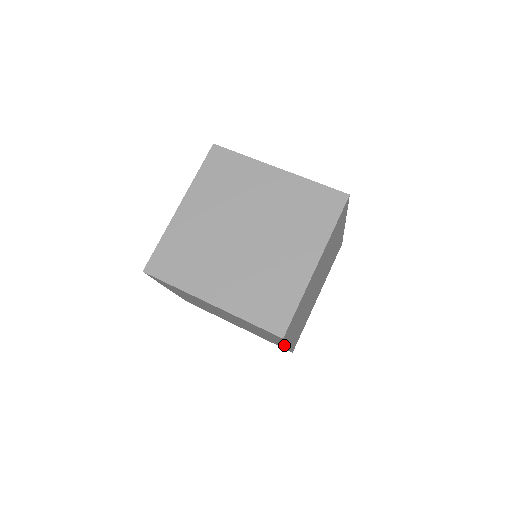
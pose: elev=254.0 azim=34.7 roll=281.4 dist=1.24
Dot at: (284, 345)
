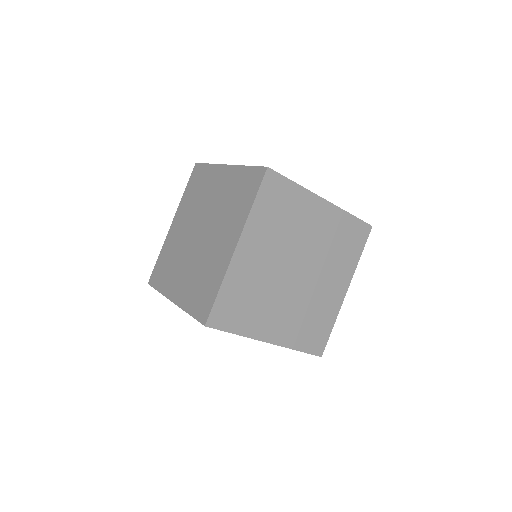
Dot at: occluded
